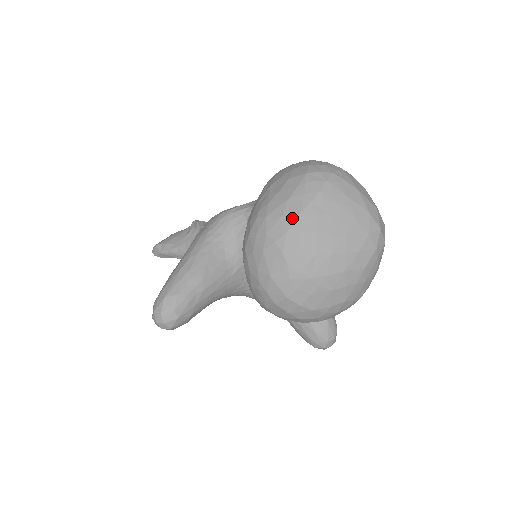
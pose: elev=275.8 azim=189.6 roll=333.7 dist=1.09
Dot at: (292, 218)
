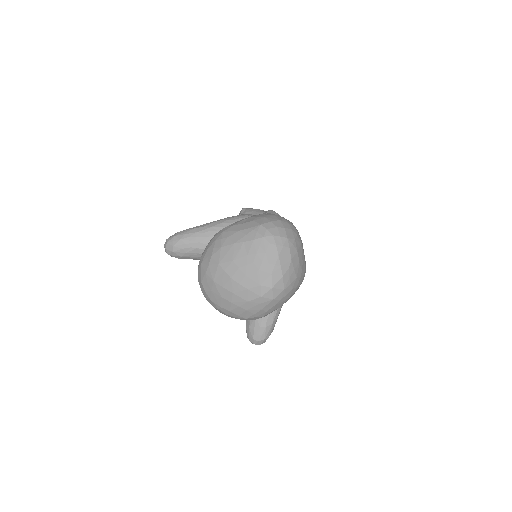
Dot at: (229, 242)
